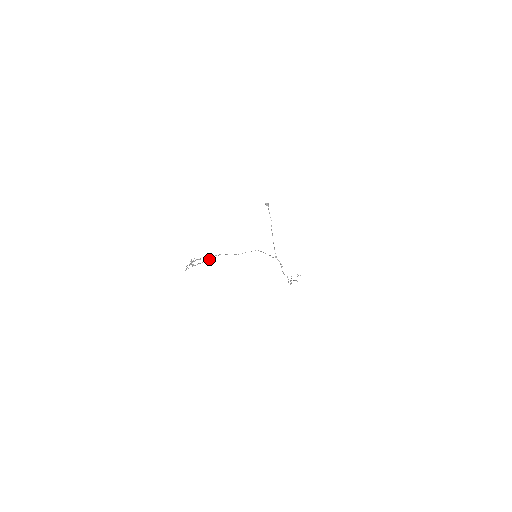
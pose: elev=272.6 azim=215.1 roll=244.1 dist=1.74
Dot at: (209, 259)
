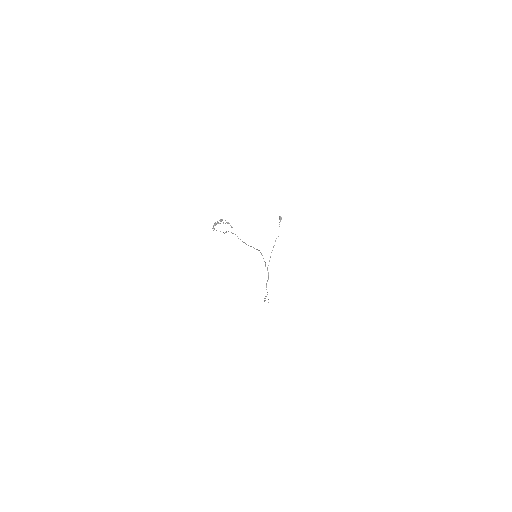
Dot at: (225, 232)
